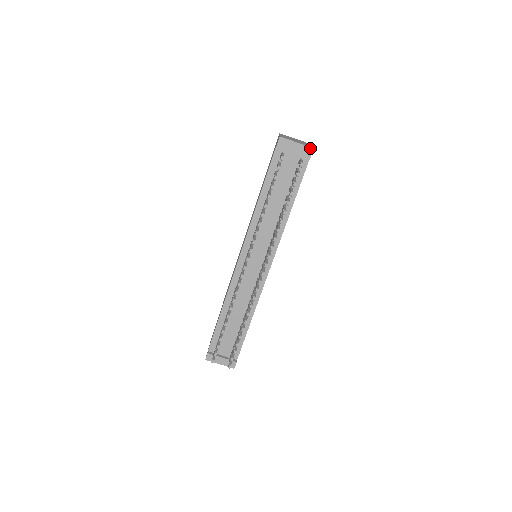
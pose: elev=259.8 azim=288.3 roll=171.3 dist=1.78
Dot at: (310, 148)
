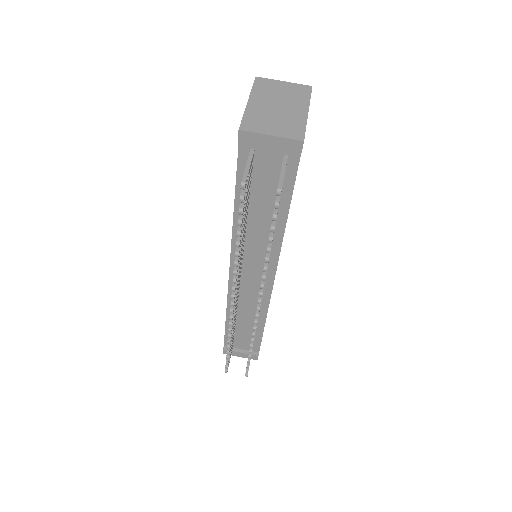
Dot at: (297, 142)
